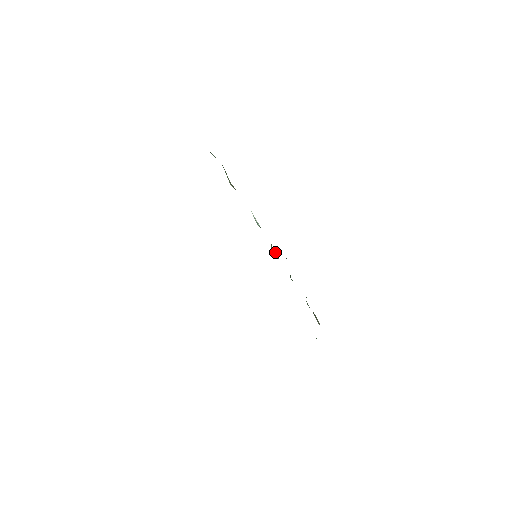
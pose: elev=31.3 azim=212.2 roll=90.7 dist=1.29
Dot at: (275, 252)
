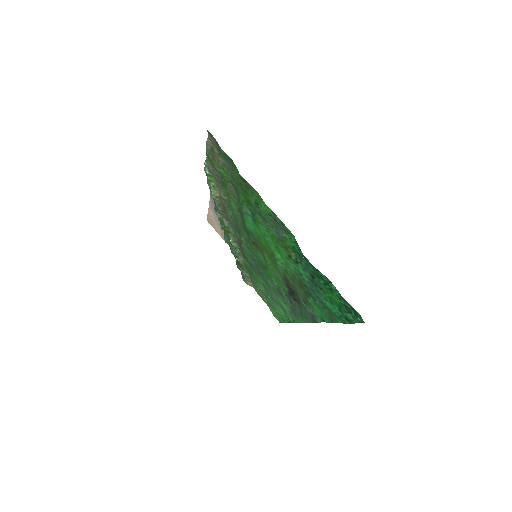
Dot at: (236, 243)
